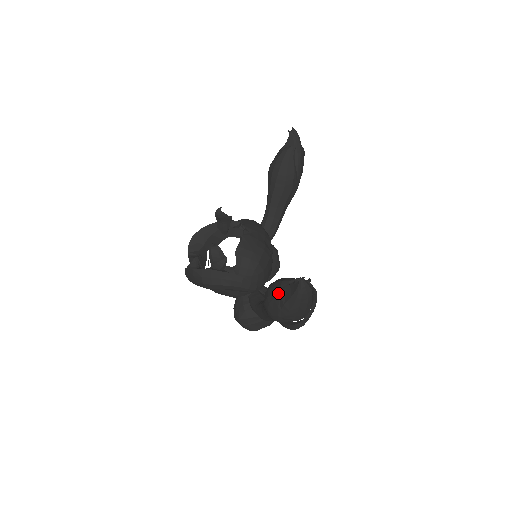
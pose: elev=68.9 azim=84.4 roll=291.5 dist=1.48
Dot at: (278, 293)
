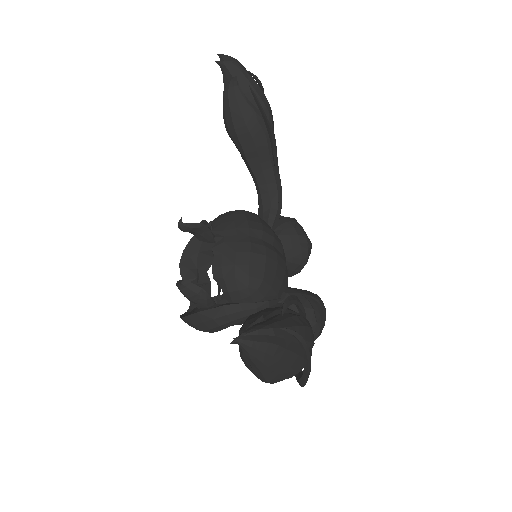
Dot at: (241, 353)
